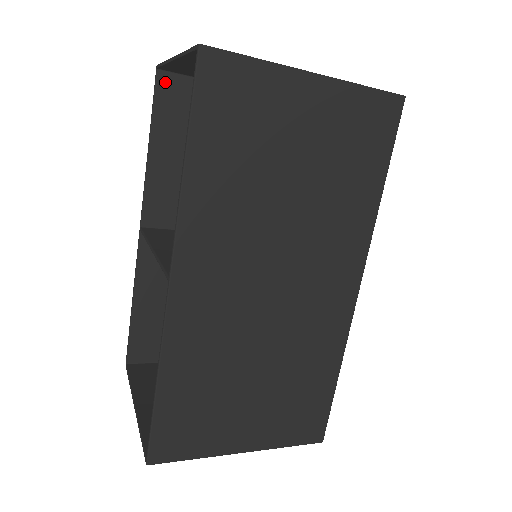
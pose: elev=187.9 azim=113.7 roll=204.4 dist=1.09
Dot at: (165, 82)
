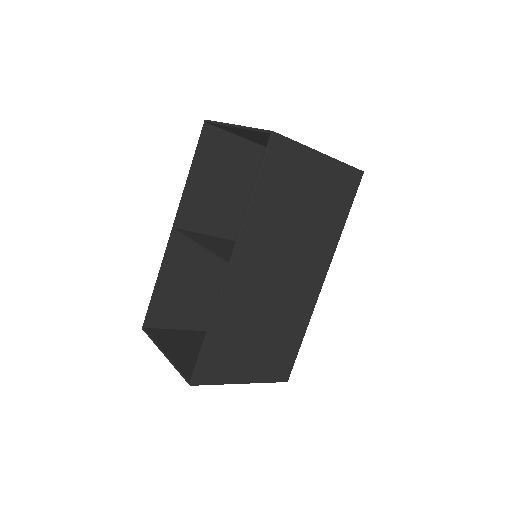
Dot at: (208, 131)
